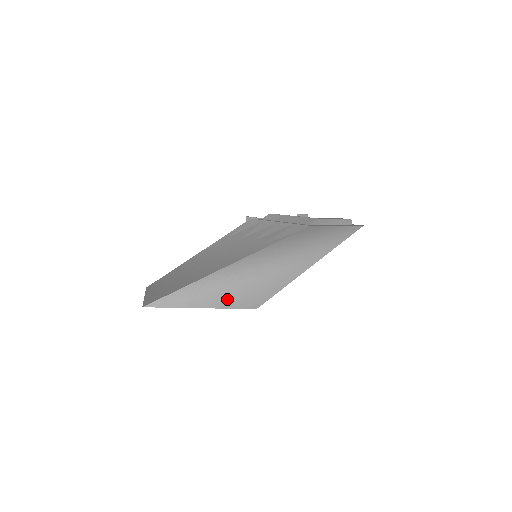
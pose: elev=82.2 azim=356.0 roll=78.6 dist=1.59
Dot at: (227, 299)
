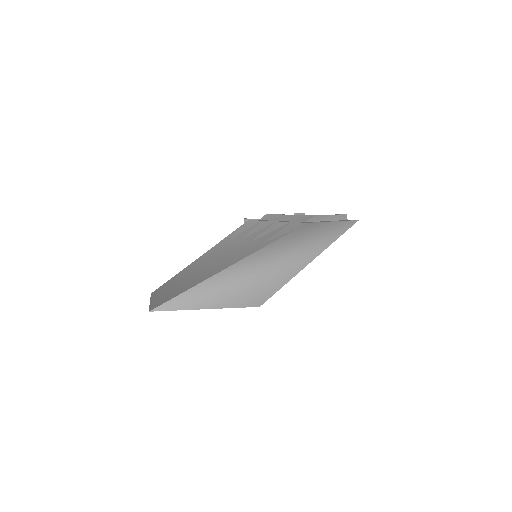
Dot at: (230, 299)
